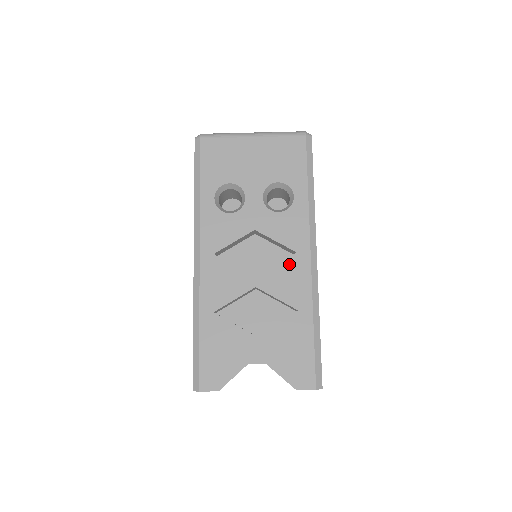
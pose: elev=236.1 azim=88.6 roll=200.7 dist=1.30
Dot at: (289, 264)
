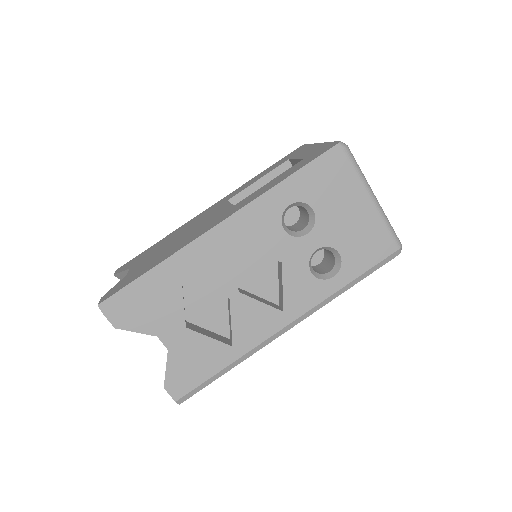
Dot at: (269, 312)
